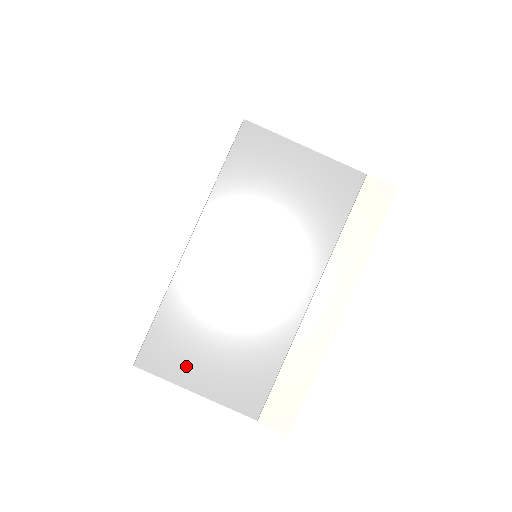
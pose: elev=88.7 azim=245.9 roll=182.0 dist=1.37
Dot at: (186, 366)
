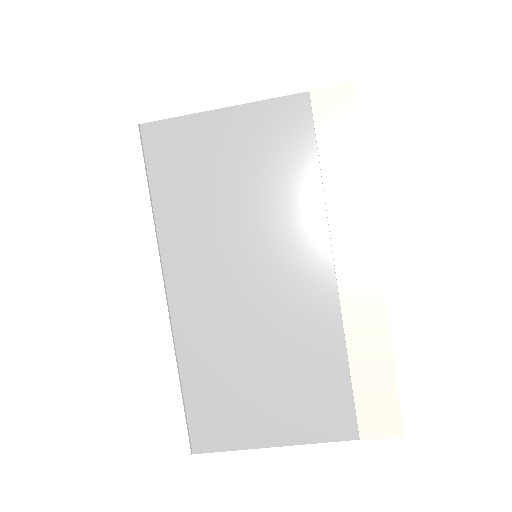
Dot at: (246, 424)
